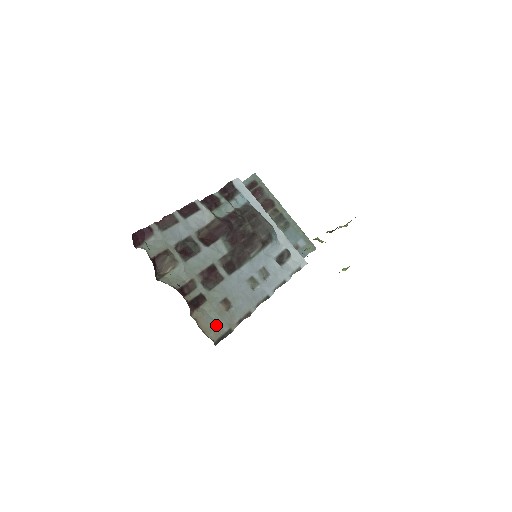
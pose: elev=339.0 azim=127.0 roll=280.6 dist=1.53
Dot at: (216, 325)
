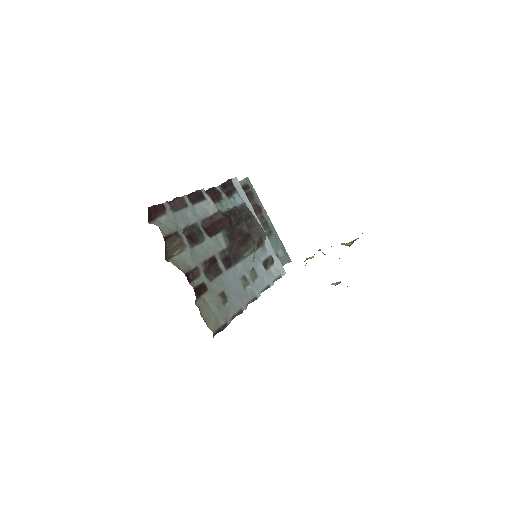
Dot at: (215, 317)
